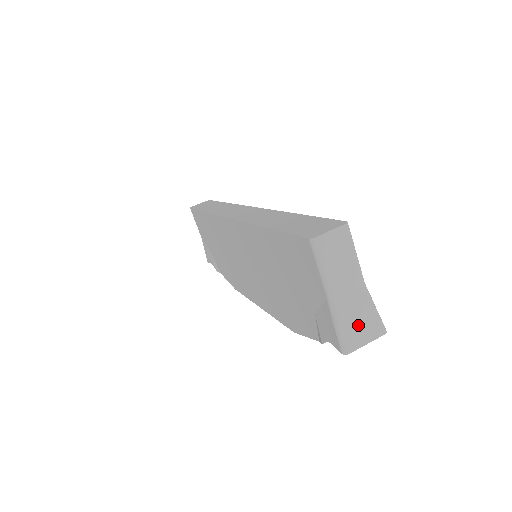
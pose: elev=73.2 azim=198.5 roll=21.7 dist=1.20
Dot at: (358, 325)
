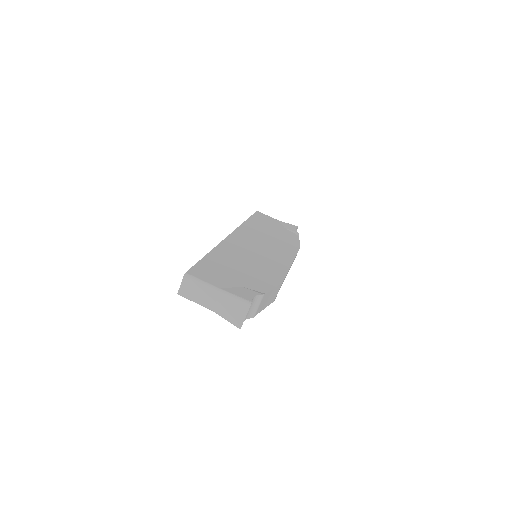
Dot at: (233, 312)
